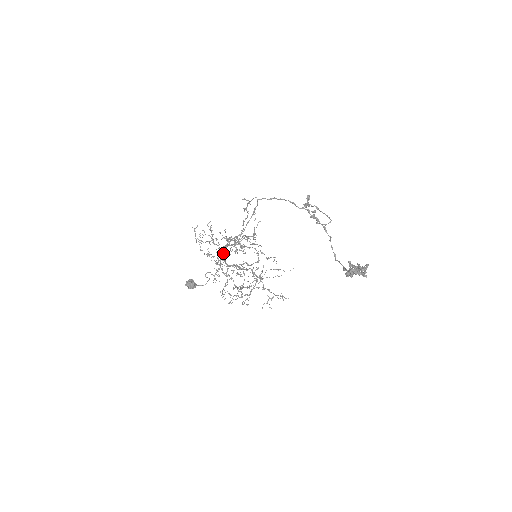
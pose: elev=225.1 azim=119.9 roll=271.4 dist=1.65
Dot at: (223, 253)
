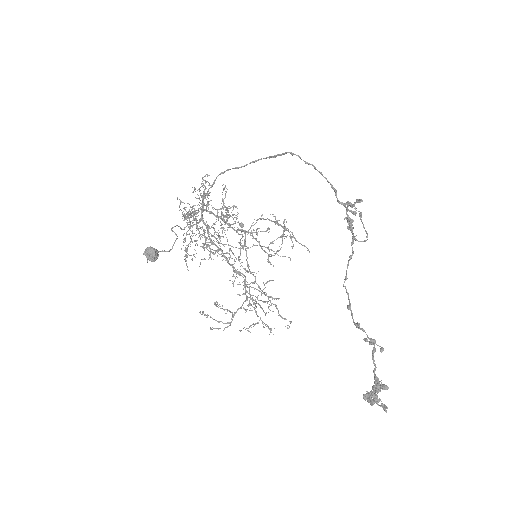
Dot at: occluded
